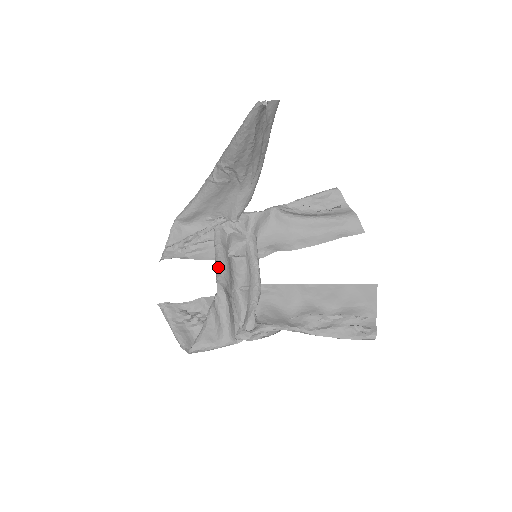
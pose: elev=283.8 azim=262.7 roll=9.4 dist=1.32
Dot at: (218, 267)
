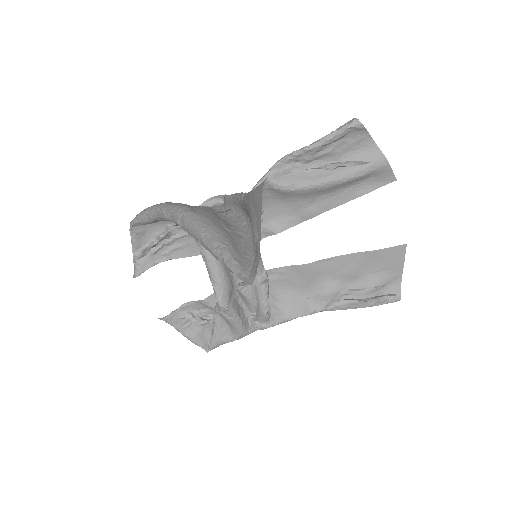
Dot at: (212, 278)
